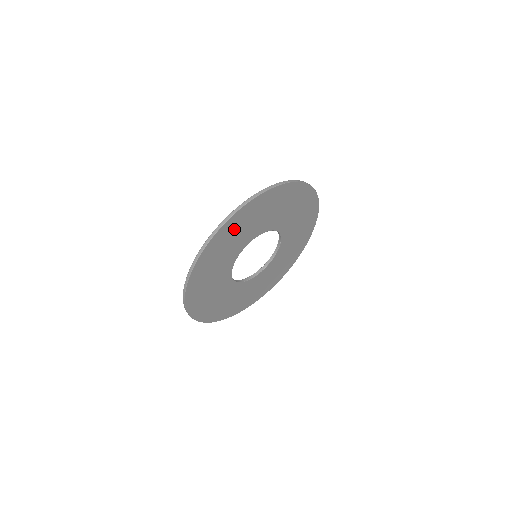
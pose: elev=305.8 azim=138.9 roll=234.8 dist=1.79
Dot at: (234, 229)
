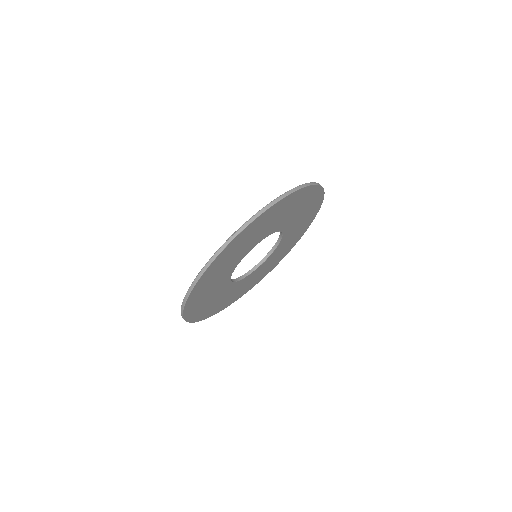
Dot at: (289, 204)
